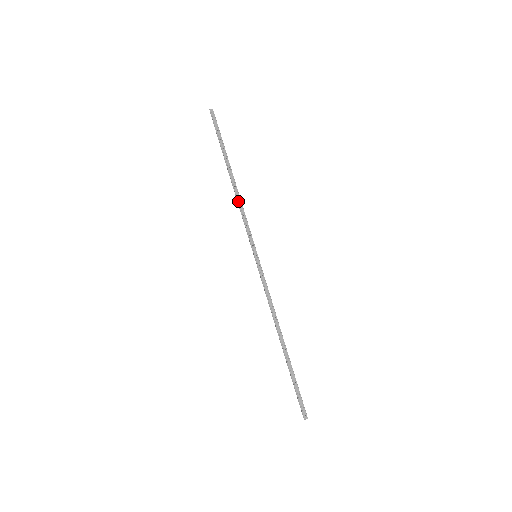
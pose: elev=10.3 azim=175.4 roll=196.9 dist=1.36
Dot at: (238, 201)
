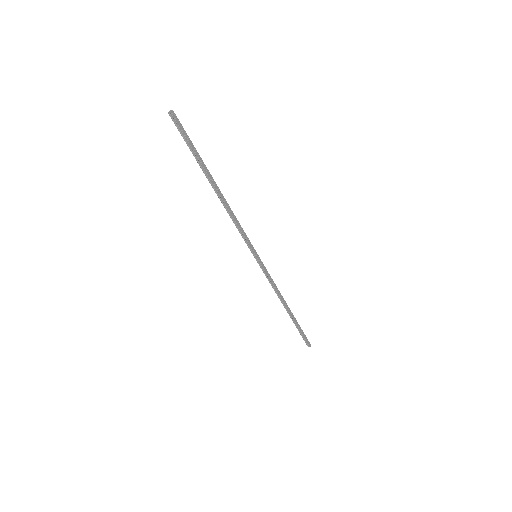
Dot at: (231, 213)
